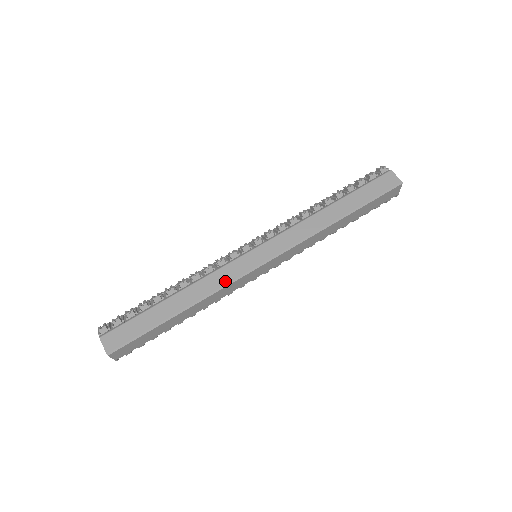
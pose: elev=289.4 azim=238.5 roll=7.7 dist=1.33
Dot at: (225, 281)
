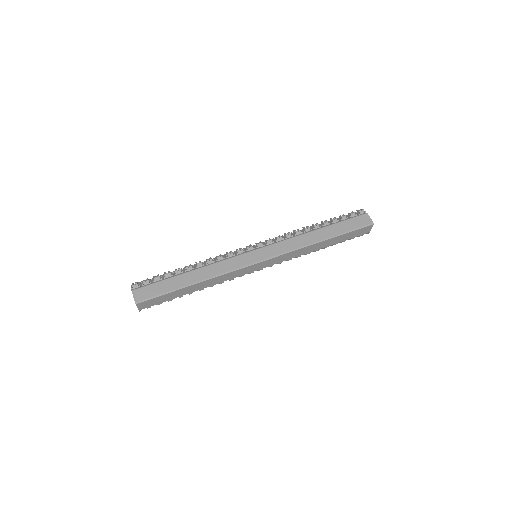
Dot at: (230, 268)
